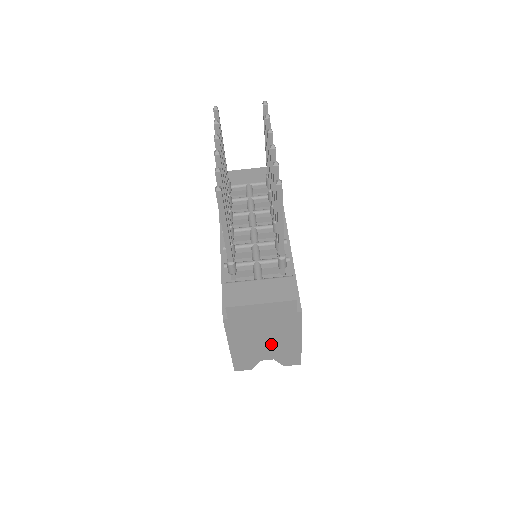
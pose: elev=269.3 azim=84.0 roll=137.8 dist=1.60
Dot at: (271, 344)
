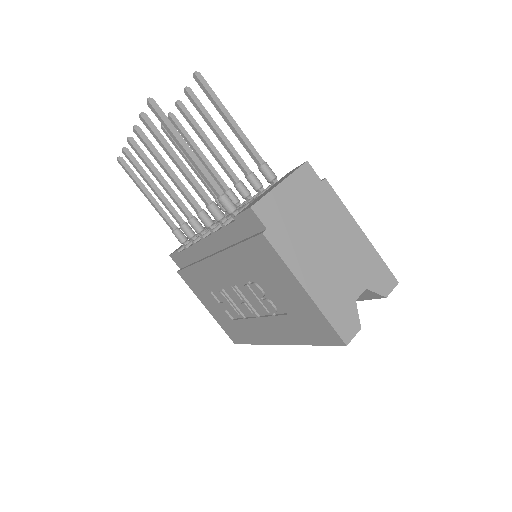
Dot at: (341, 257)
